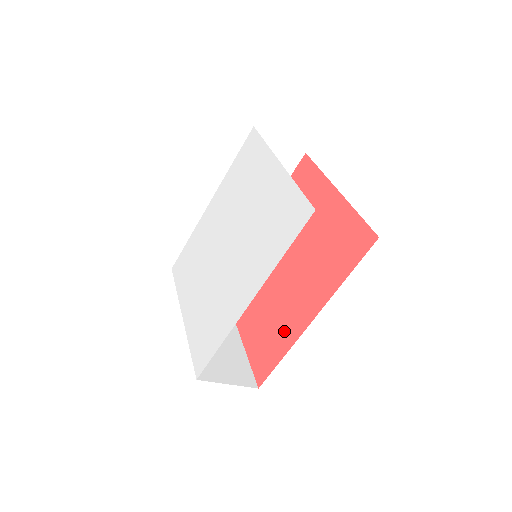
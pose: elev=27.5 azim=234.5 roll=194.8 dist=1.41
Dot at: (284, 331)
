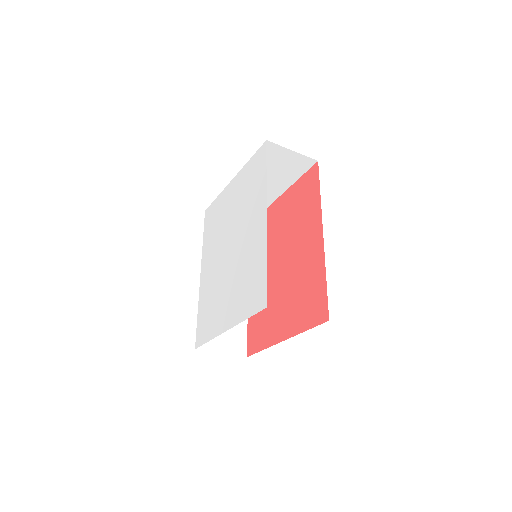
Dot at: (313, 271)
